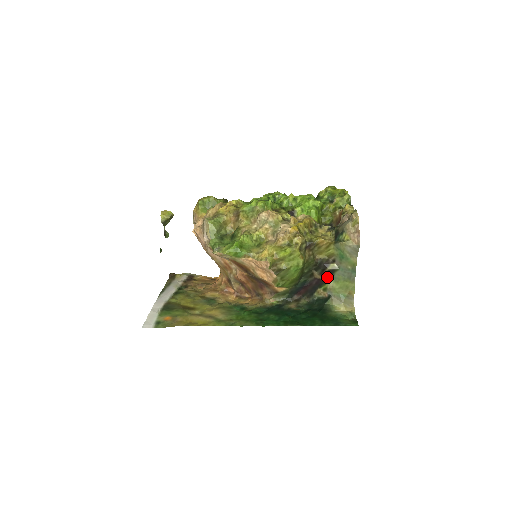
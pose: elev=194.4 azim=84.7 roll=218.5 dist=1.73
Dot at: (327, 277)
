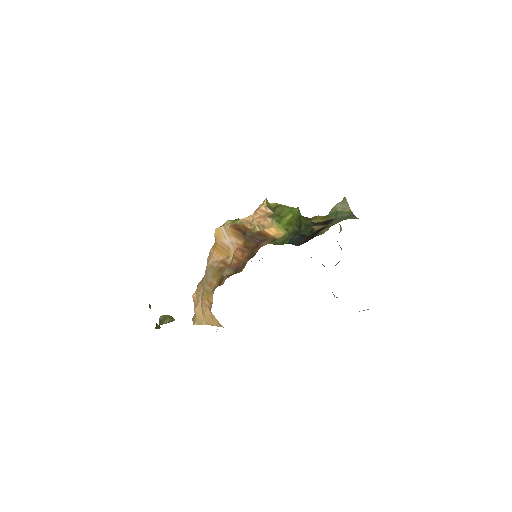
Dot at: (327, 224)
